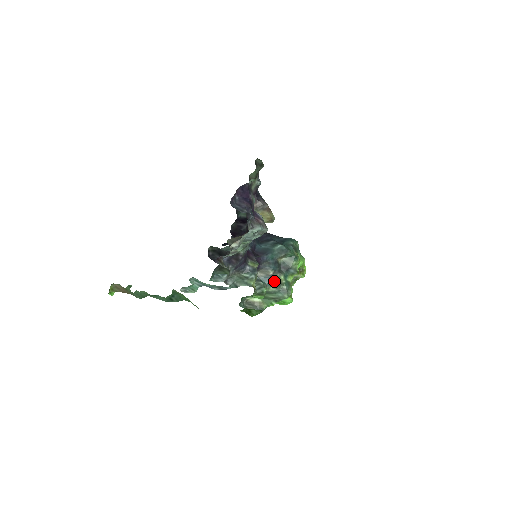
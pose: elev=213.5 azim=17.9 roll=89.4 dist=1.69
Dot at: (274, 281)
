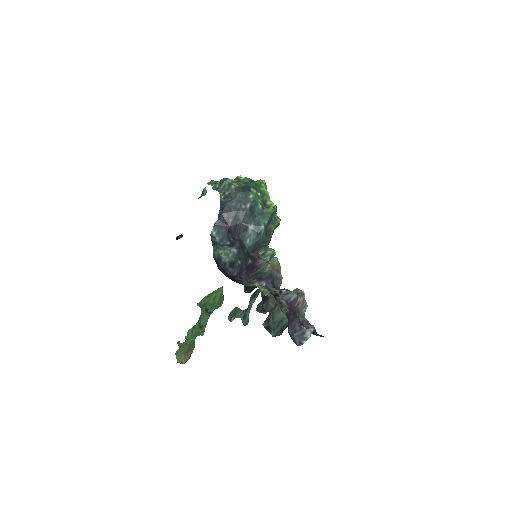
Dot at: occluded
